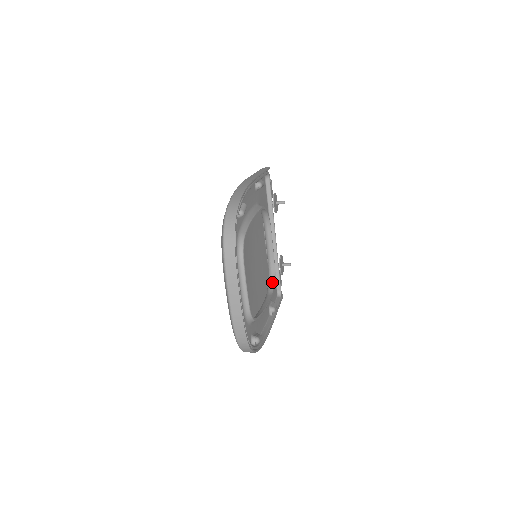
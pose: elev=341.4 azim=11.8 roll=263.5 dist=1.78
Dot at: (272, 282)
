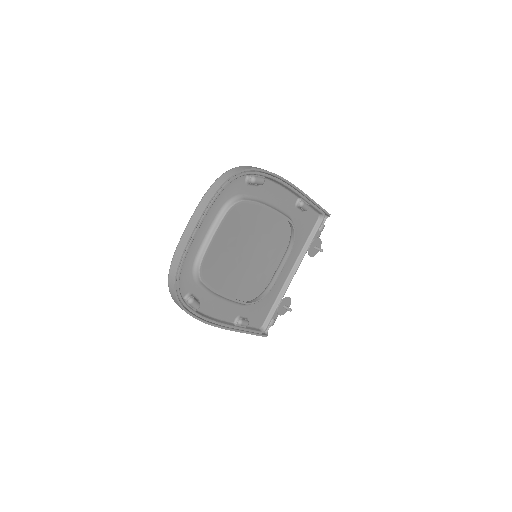
Dot at: (258, 298)
